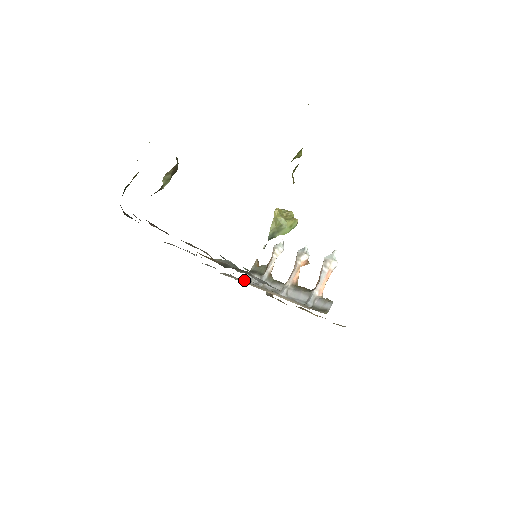
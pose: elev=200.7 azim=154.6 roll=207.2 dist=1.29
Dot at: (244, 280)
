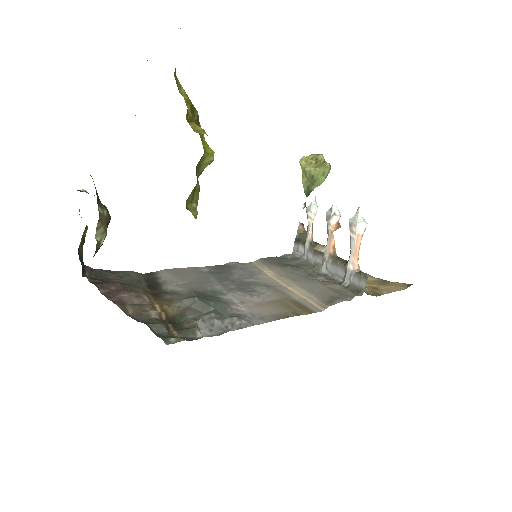
Dot at: (292, 252)
